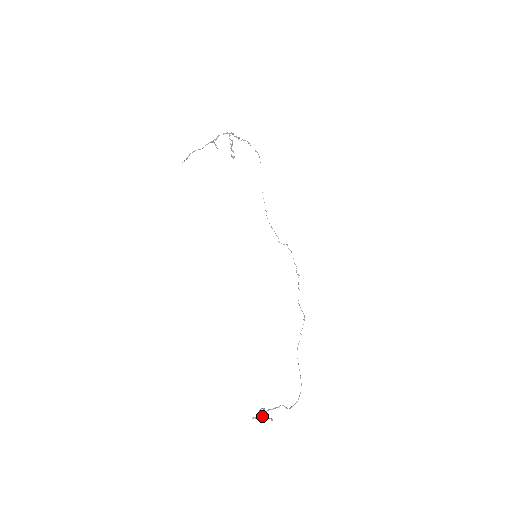
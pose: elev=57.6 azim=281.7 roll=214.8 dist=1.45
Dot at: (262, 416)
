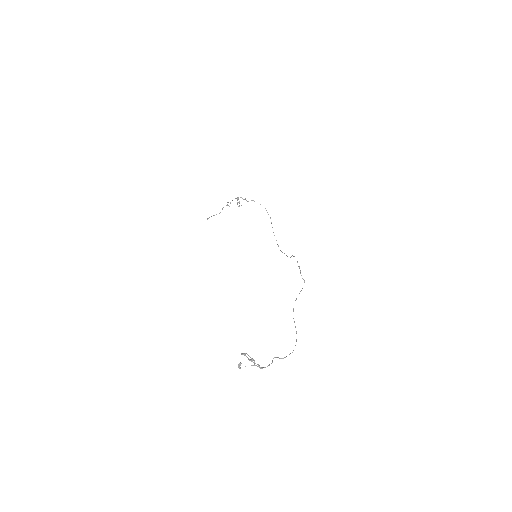
Dot at: (242, 353)
